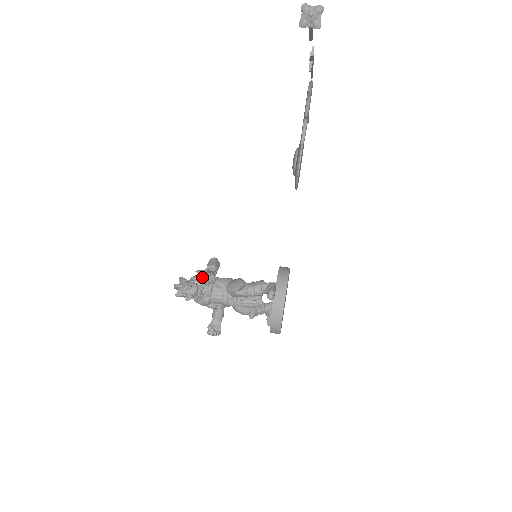
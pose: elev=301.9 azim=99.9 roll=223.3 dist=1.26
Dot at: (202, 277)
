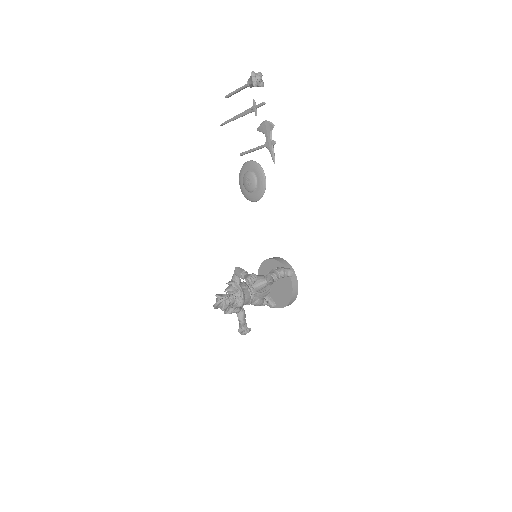
Dot at: (250, 279)
